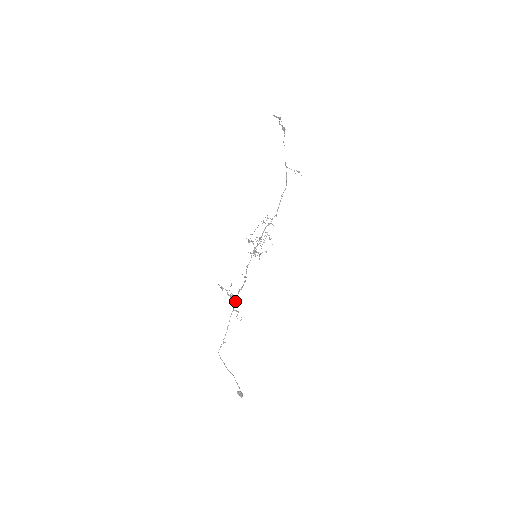
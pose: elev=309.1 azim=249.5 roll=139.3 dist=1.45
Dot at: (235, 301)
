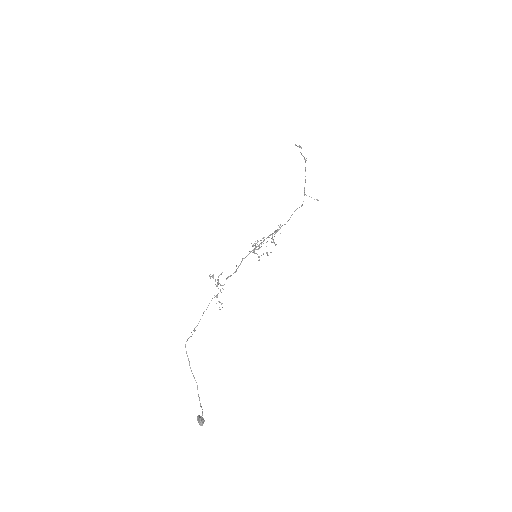
Dot at: (220, 290)
